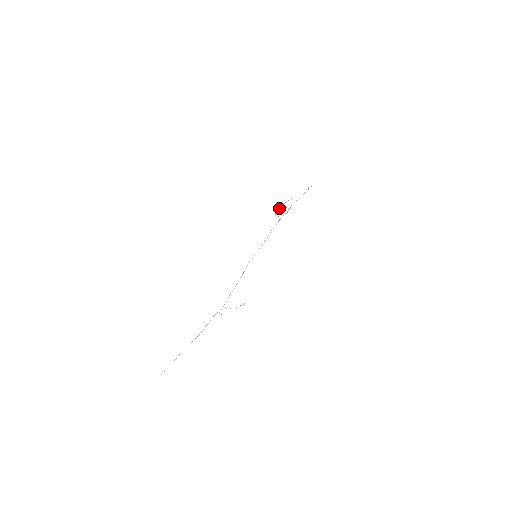
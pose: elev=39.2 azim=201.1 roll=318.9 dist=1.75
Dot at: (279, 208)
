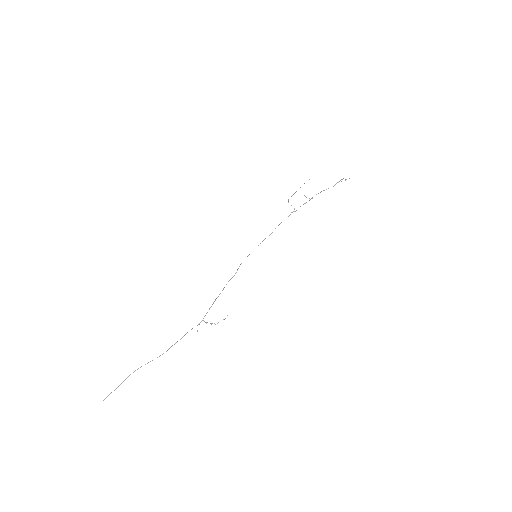
Dot at: occluded
